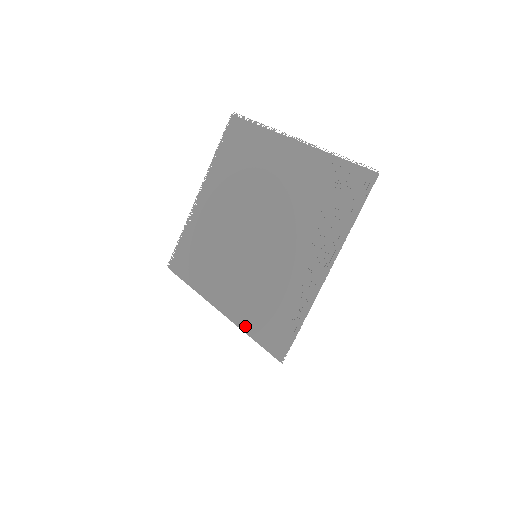
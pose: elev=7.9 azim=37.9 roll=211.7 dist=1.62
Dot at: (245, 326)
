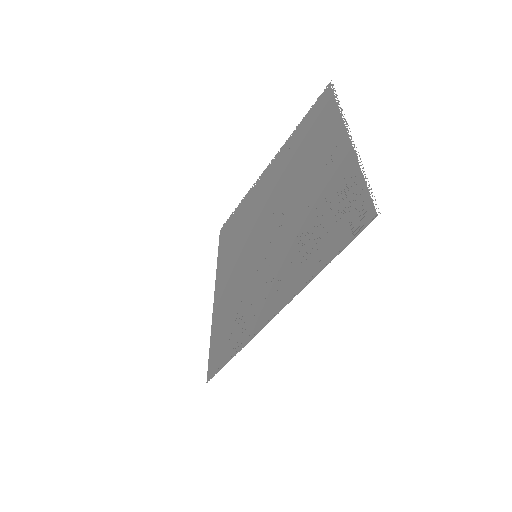
Dot at: (214, 323)
